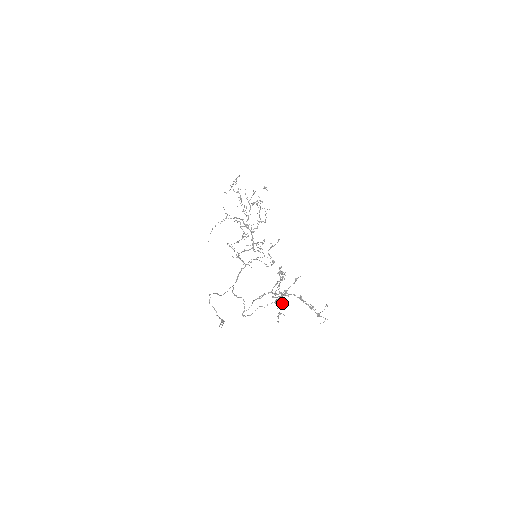
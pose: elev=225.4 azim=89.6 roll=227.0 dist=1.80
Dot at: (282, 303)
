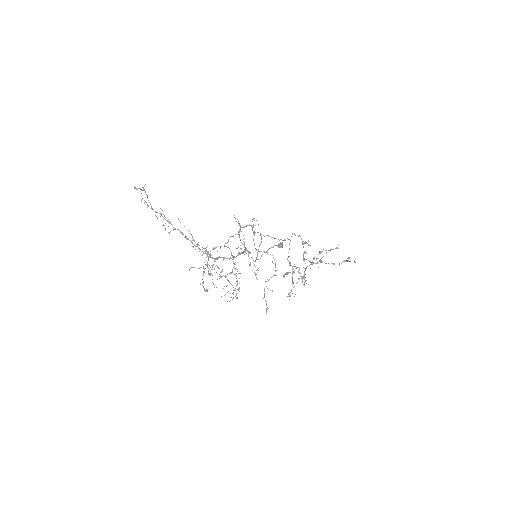
Dot at: (309, 265)
